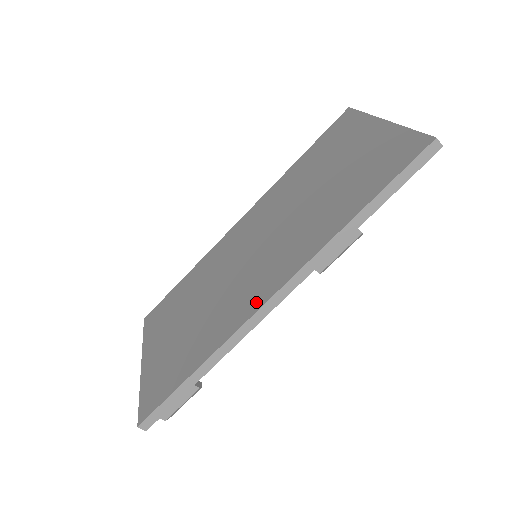
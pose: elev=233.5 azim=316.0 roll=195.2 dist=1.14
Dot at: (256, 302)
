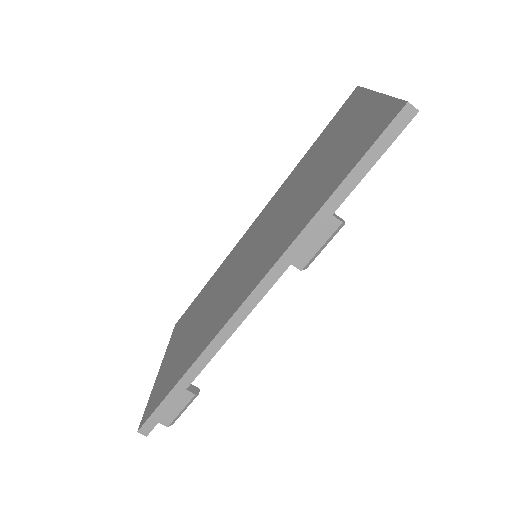
Dot at: (236, 304)
